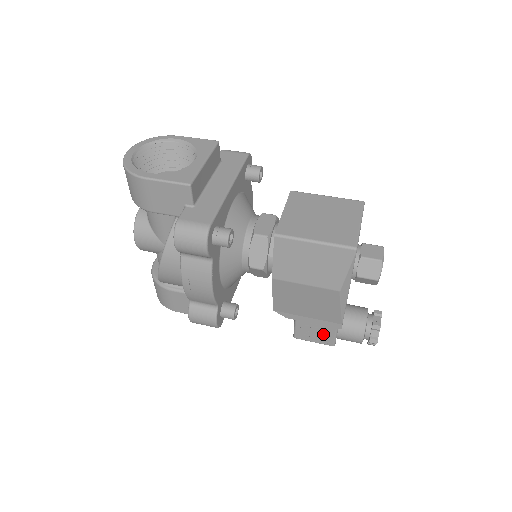
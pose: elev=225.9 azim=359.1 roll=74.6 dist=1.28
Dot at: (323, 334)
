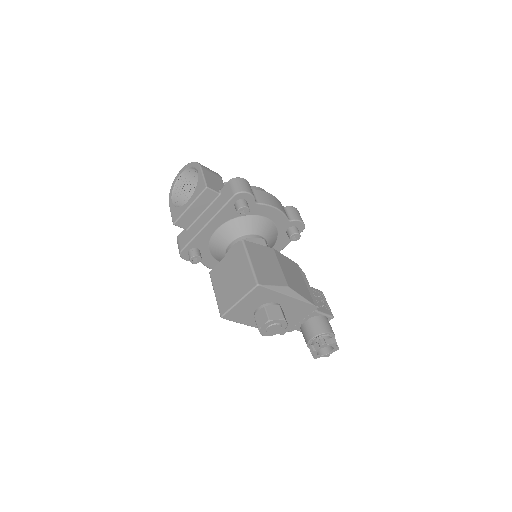
Dot at: occluded
